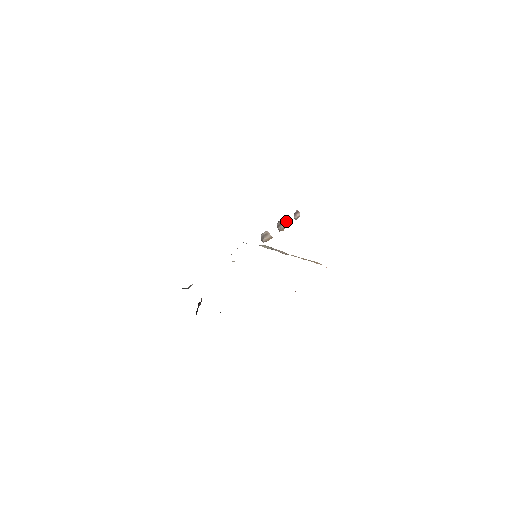
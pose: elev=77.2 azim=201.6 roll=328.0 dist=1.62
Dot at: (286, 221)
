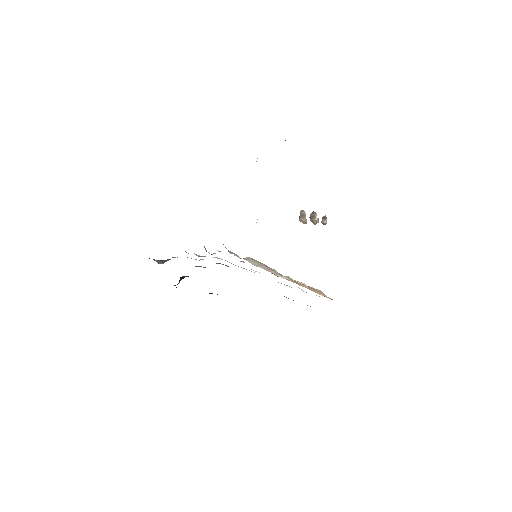
Dot at: occluded
